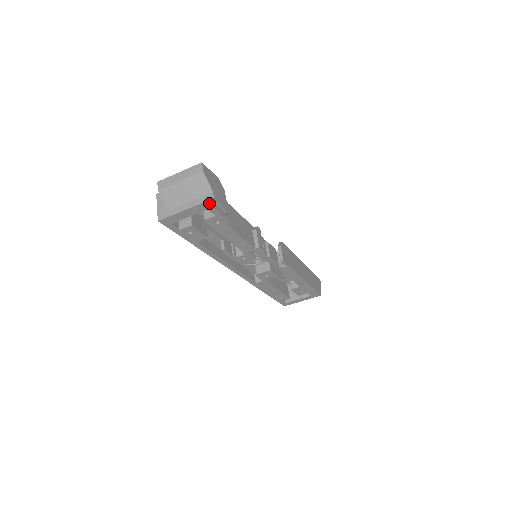
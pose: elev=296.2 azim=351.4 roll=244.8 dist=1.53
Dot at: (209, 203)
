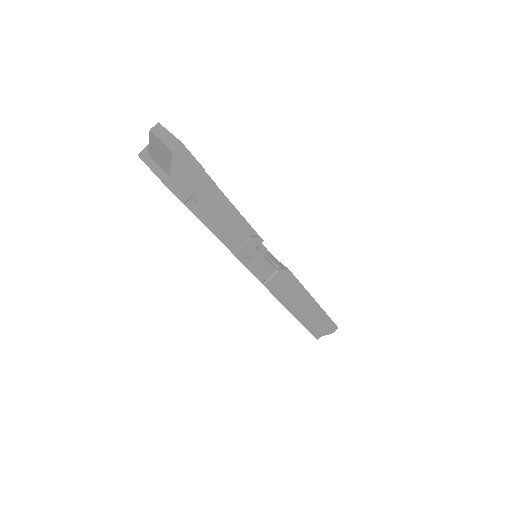
Dot at: occluded
